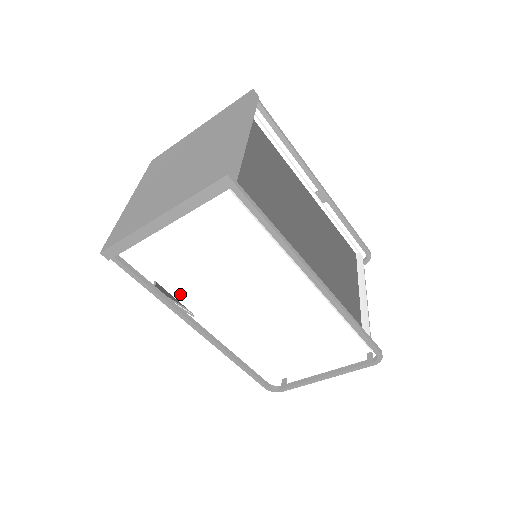
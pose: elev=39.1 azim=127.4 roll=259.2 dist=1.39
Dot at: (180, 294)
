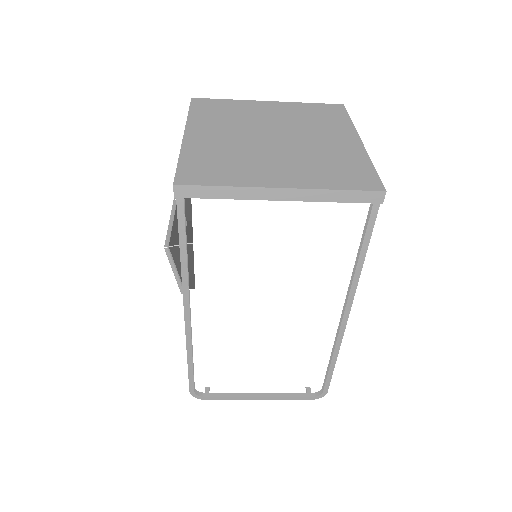
Dot at: (205, 268)
